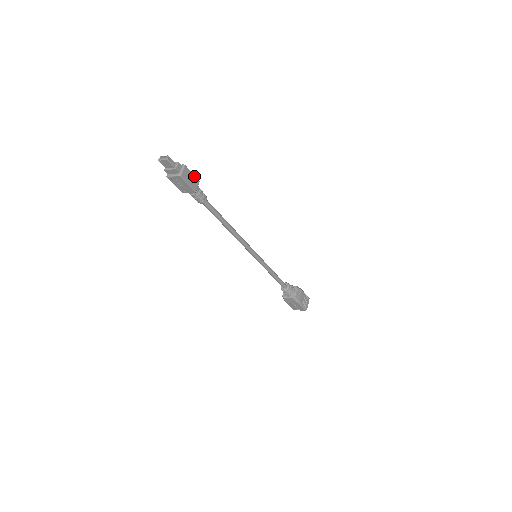
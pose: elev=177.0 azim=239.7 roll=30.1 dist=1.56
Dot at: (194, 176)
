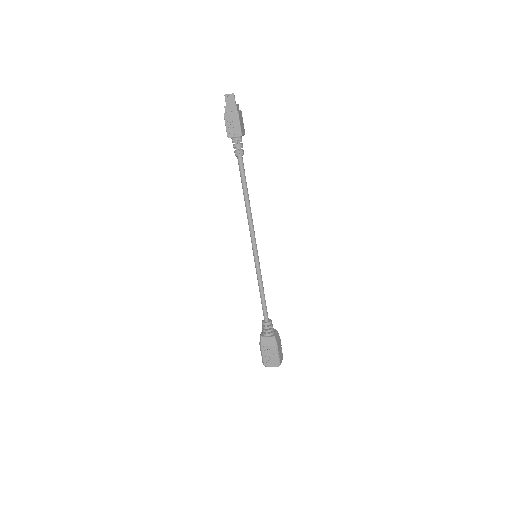
Dot at: (243, 126)
